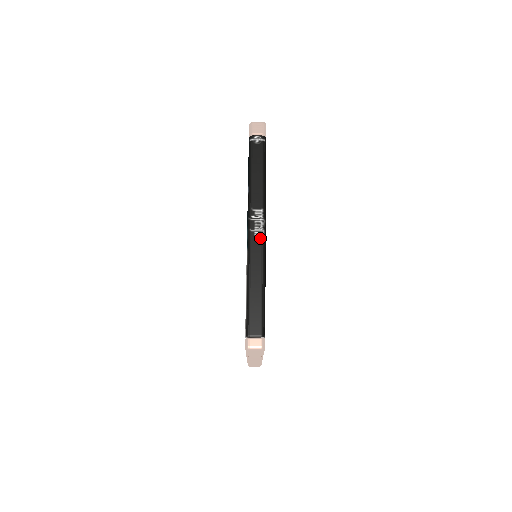
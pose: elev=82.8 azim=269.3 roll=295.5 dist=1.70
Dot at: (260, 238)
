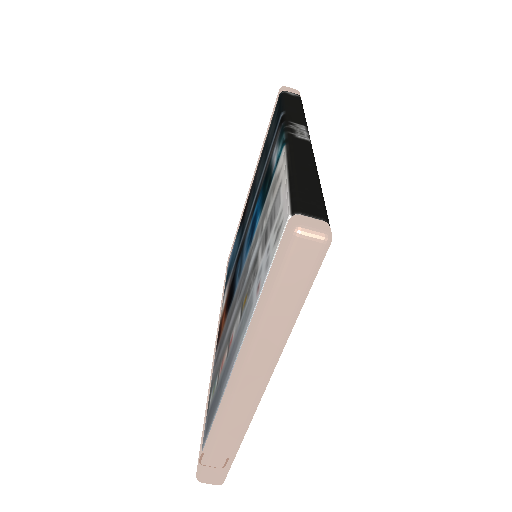
Dot at: (305, 141)
